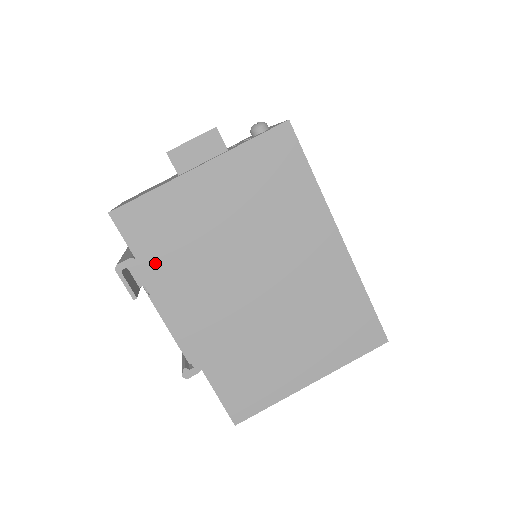
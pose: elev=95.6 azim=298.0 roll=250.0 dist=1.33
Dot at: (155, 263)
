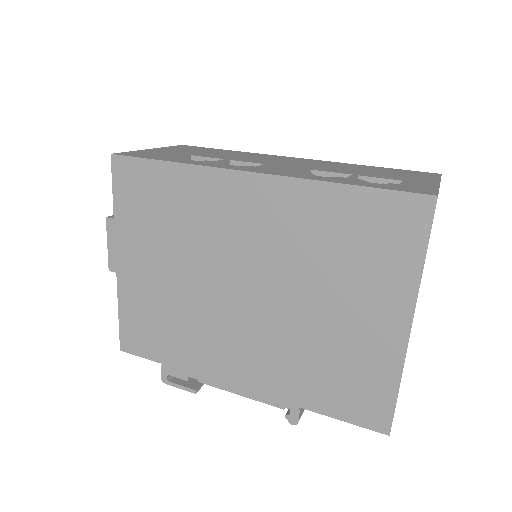
Dot at: (174, 355)
